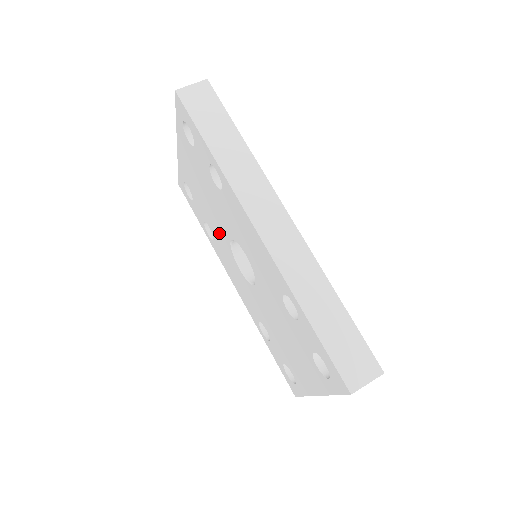
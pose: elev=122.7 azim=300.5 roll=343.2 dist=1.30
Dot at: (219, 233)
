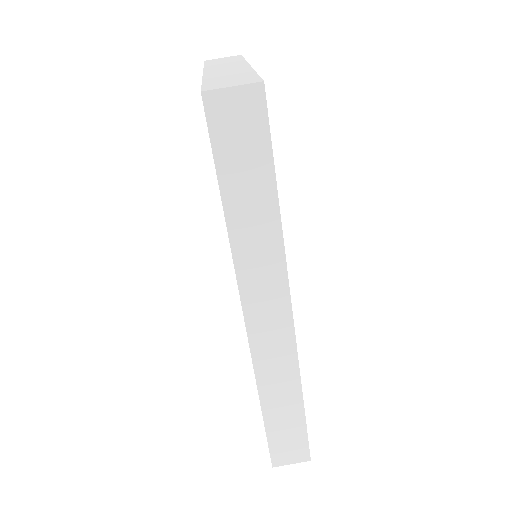
Dot at: occluded
